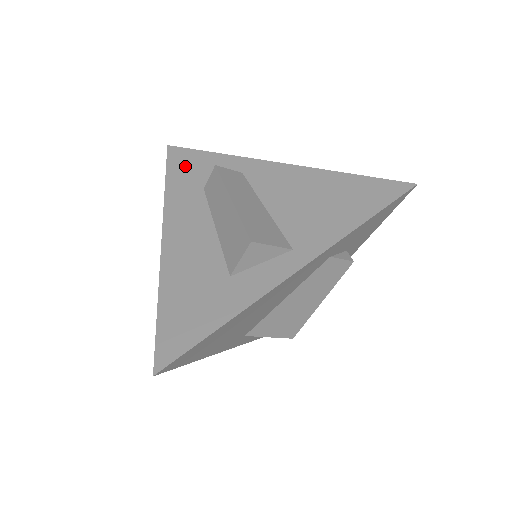
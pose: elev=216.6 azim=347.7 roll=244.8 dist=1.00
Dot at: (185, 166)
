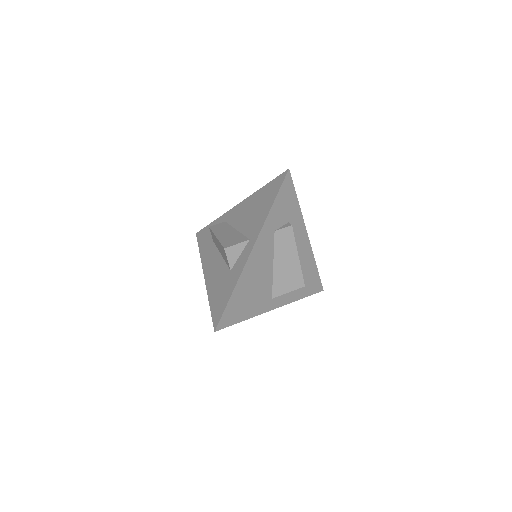
Dot at: (204, 237)
